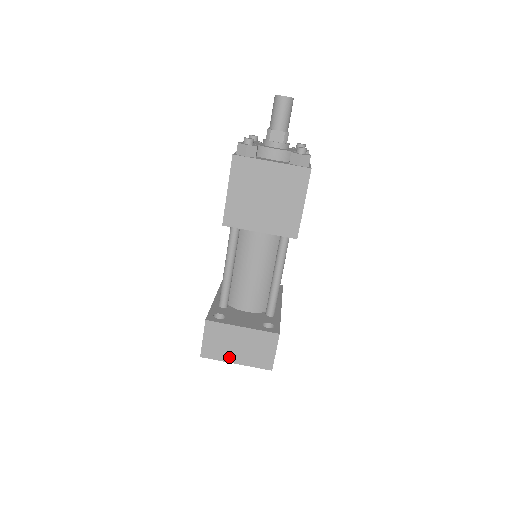
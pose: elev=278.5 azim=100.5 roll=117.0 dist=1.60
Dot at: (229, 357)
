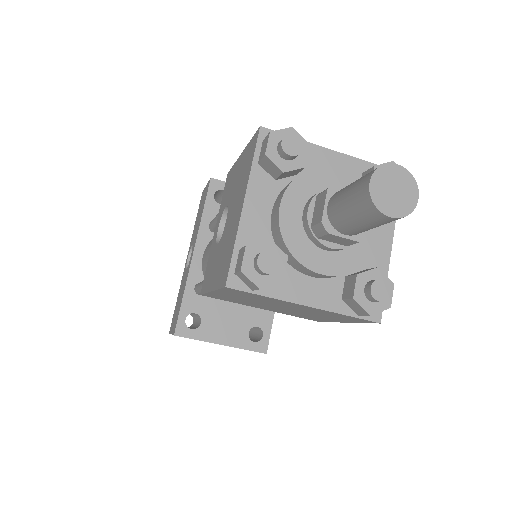
Dot at: occluded
